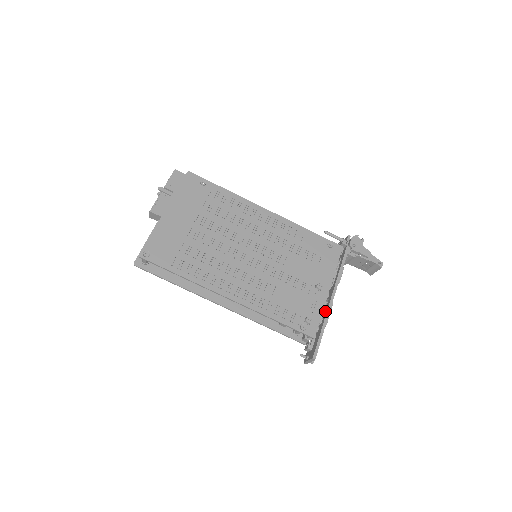
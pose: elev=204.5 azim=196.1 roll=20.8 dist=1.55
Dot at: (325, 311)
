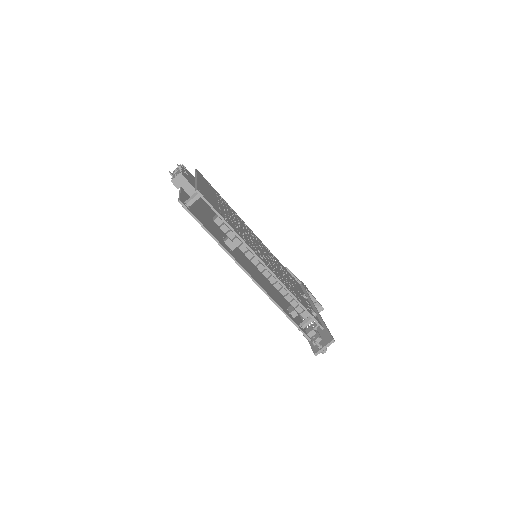
Dot at: occluded
